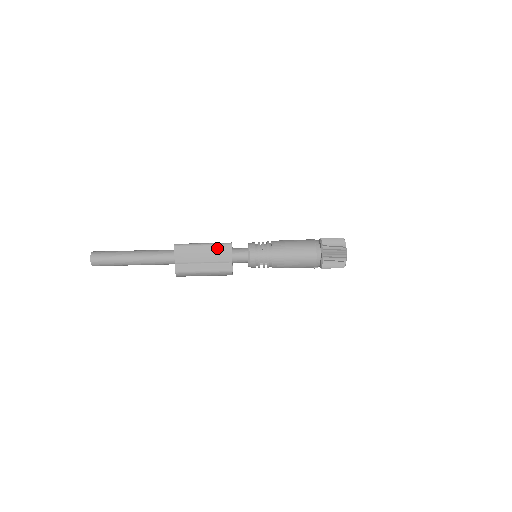
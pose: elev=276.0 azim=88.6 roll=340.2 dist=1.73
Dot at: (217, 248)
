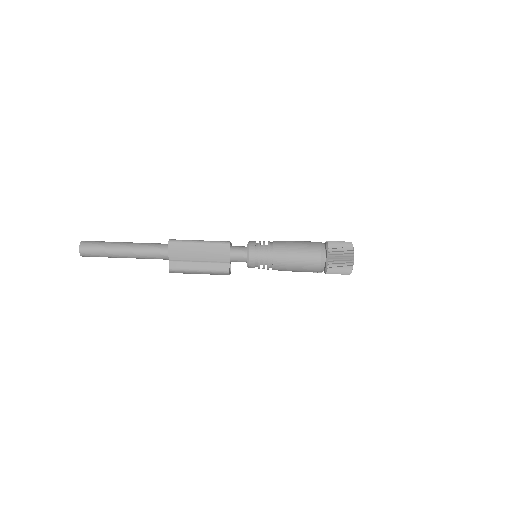
Dot at: (214, 247)
